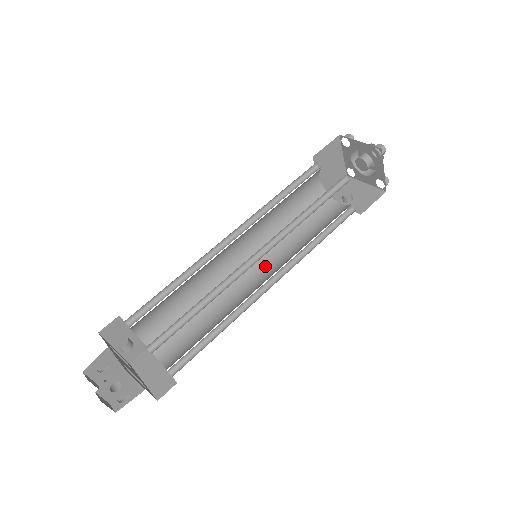
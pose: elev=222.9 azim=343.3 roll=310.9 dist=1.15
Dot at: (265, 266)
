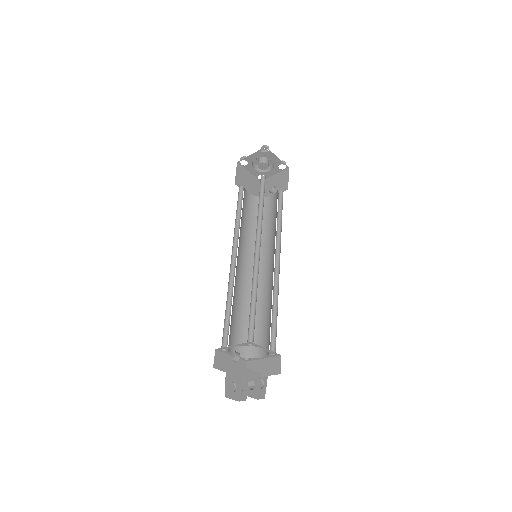
Dot at: (265, 260)
